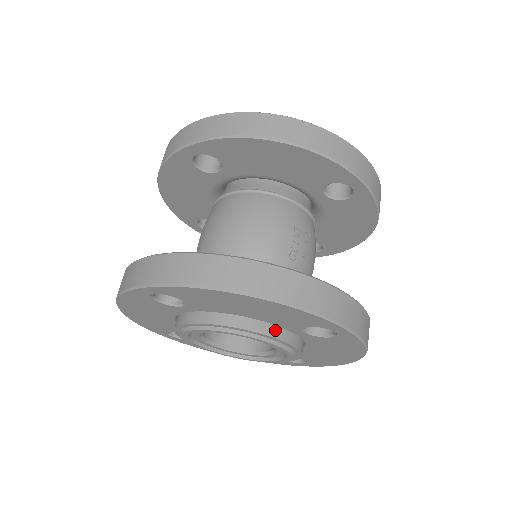
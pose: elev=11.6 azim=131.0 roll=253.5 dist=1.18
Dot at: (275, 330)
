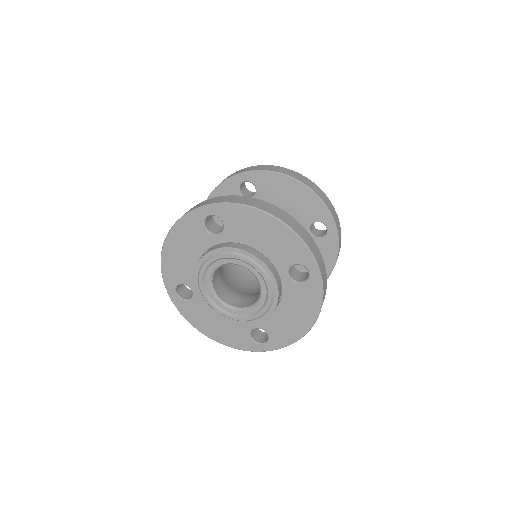
Dot at: (271, 267)
